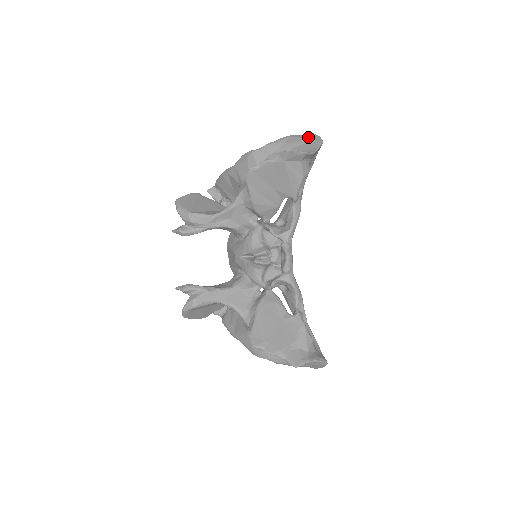
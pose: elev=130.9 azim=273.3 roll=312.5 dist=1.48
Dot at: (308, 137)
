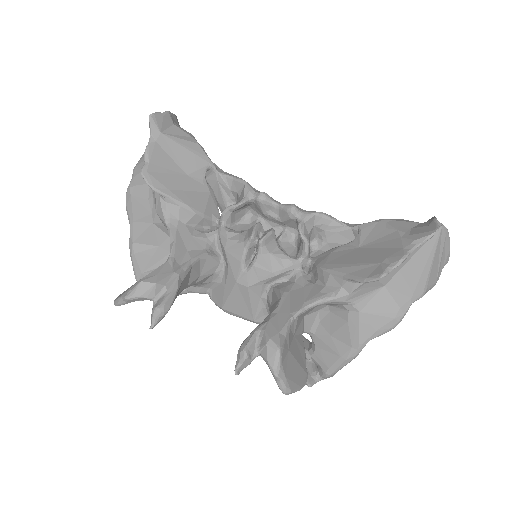
Dot at: occluded
